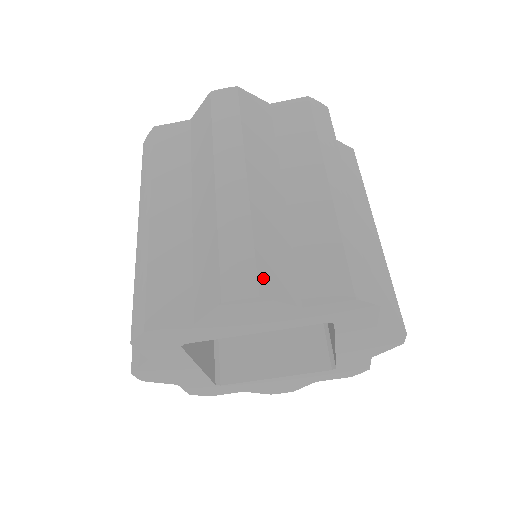
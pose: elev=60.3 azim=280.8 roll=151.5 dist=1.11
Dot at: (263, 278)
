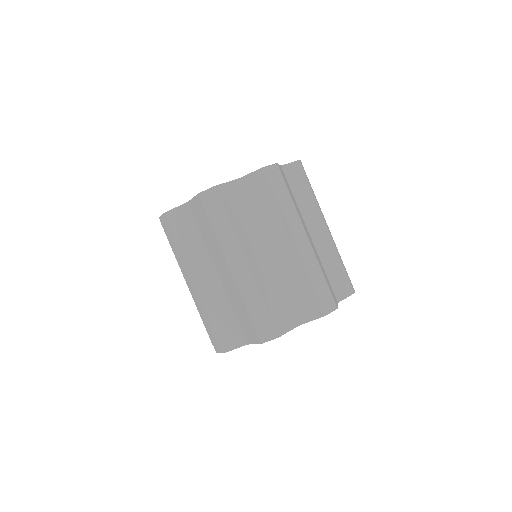
Dot at: (277, 325)
